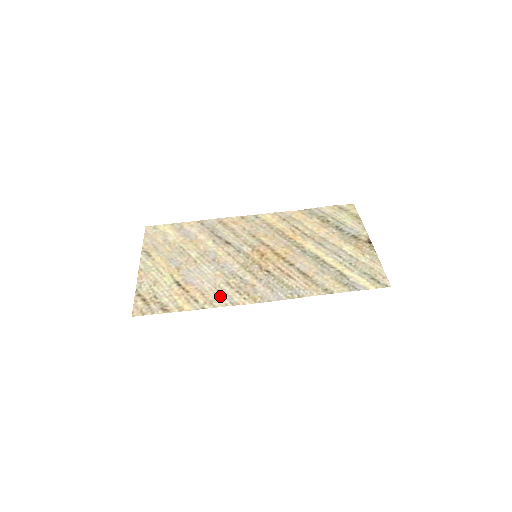
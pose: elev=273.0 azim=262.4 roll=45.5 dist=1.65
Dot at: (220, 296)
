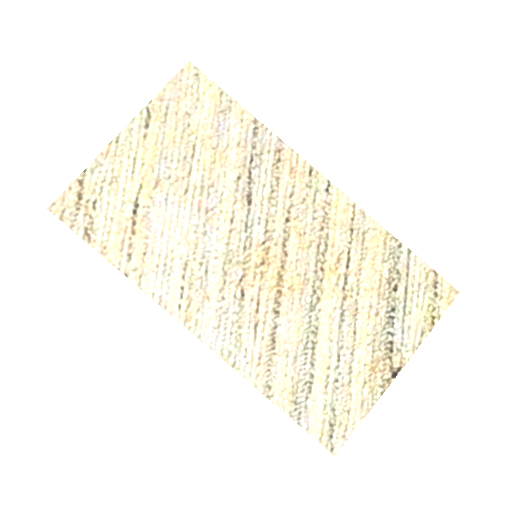
Dot at: (159, 276)
